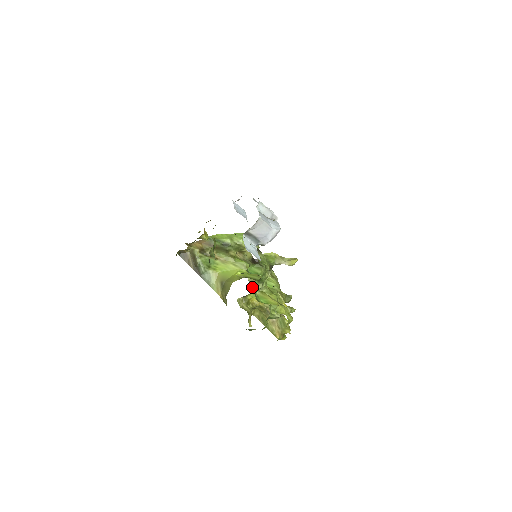
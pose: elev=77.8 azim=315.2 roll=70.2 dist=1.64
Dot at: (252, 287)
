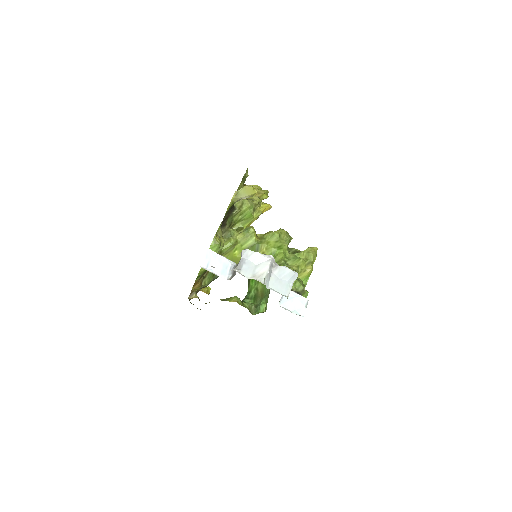
Dot at: occluded
